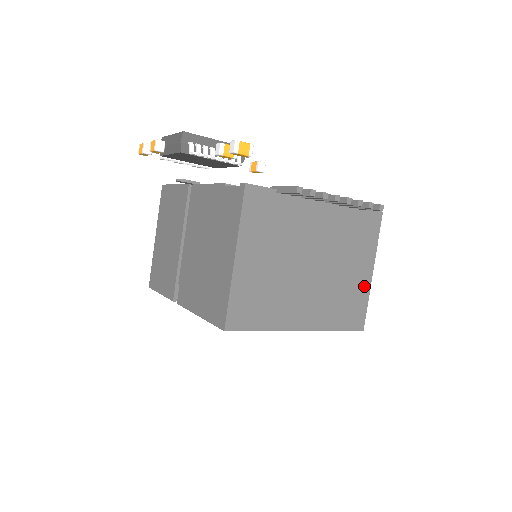
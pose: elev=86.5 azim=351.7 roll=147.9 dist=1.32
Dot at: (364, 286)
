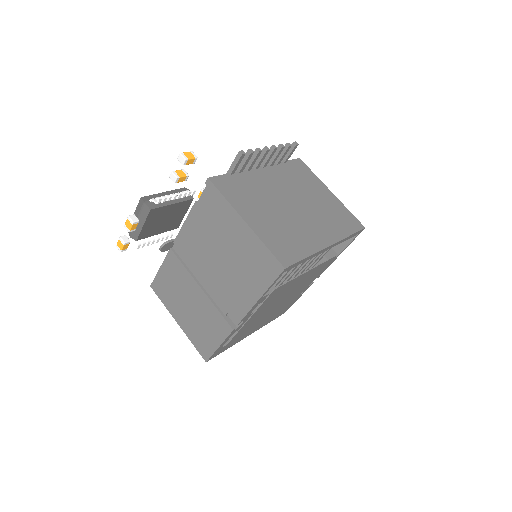
Dot at: (336, 202)
